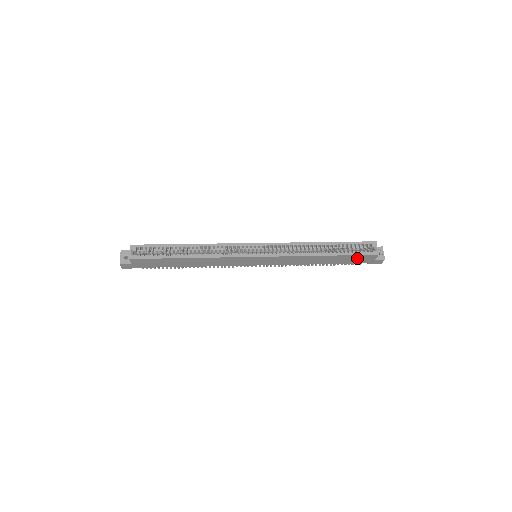
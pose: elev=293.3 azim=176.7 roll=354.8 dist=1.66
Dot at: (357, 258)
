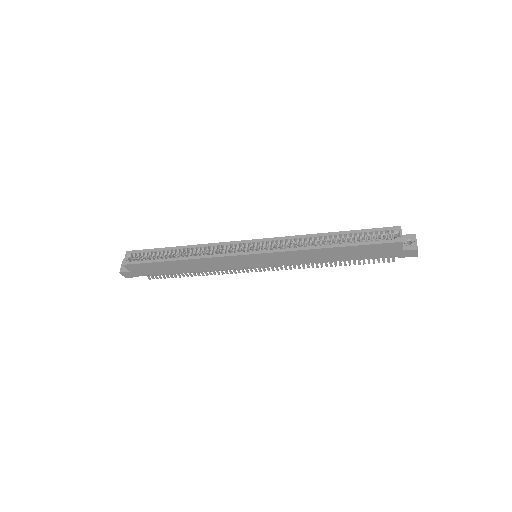
Dot at: (376, 249)
